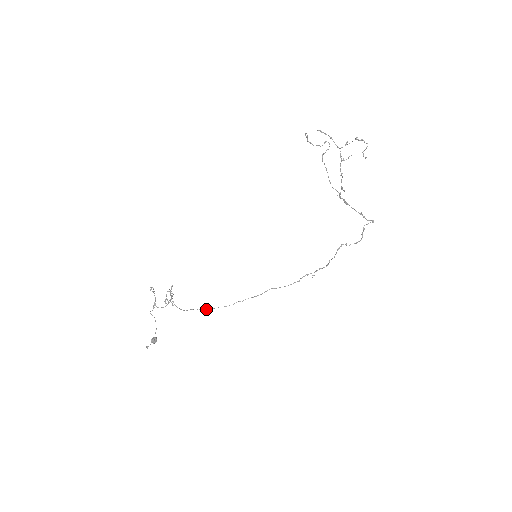
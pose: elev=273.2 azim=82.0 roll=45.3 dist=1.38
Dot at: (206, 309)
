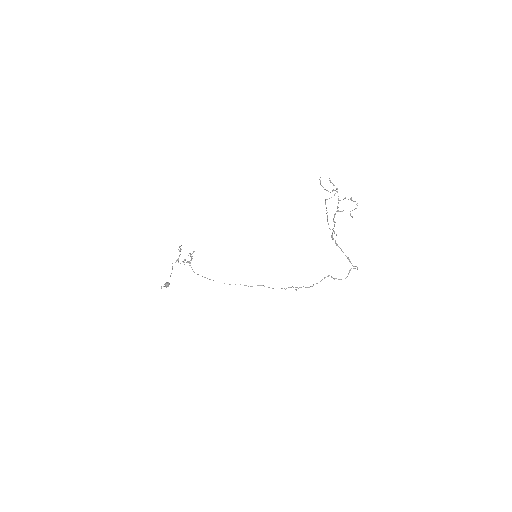
Dot at: (209, 279)
